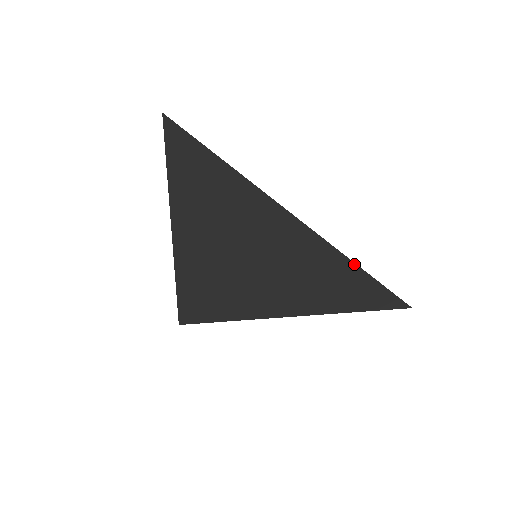
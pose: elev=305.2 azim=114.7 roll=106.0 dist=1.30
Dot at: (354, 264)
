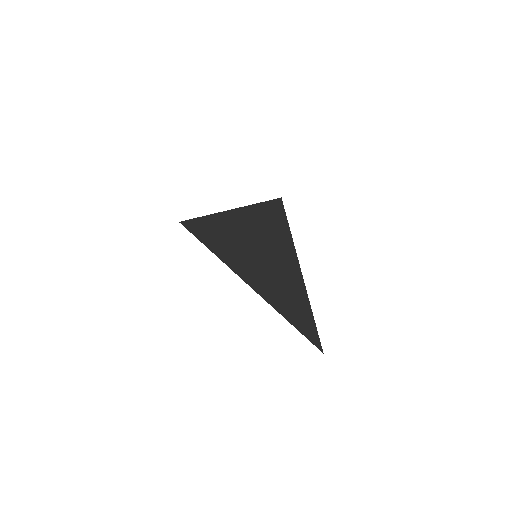
Dot at: (291, 323)
